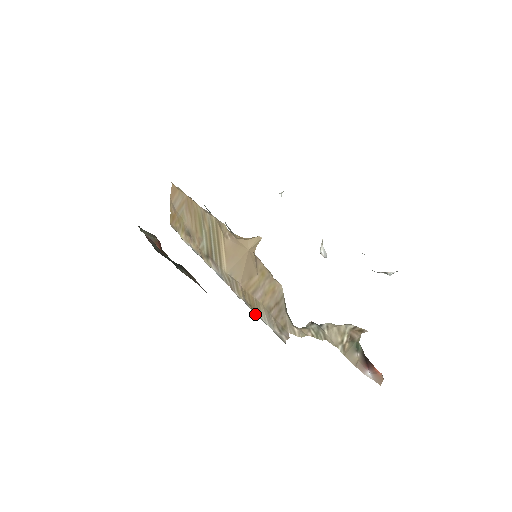
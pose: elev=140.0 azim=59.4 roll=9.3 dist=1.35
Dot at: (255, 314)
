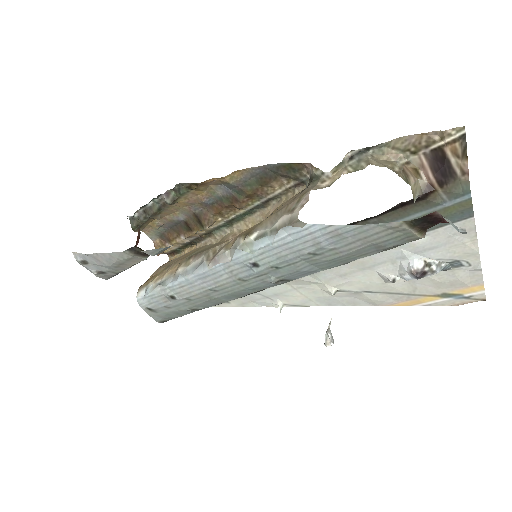
Dot at: (250, 233)
